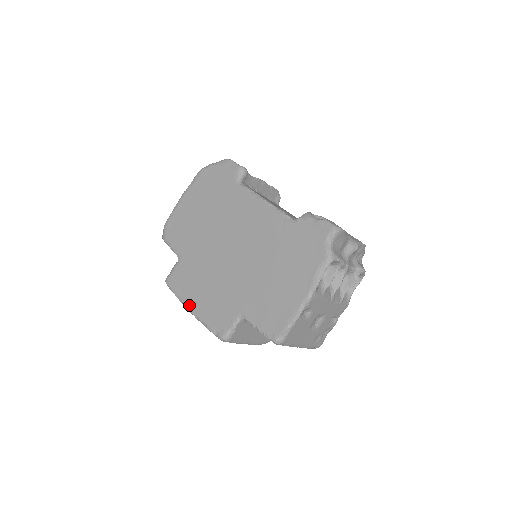
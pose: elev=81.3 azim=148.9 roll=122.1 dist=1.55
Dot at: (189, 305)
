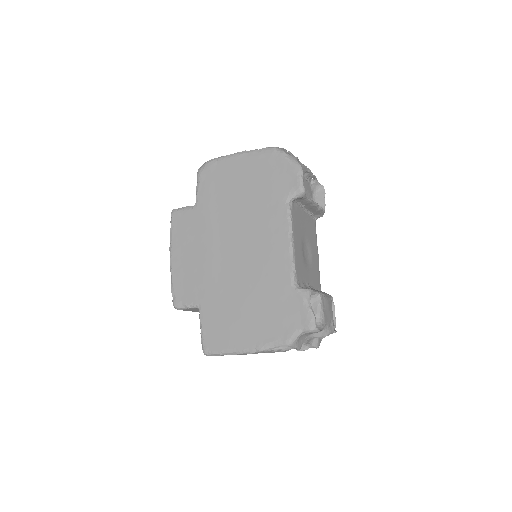
Dot at: (173, 252)
